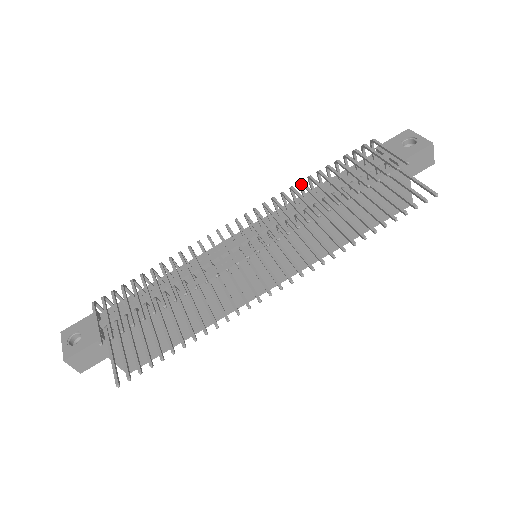
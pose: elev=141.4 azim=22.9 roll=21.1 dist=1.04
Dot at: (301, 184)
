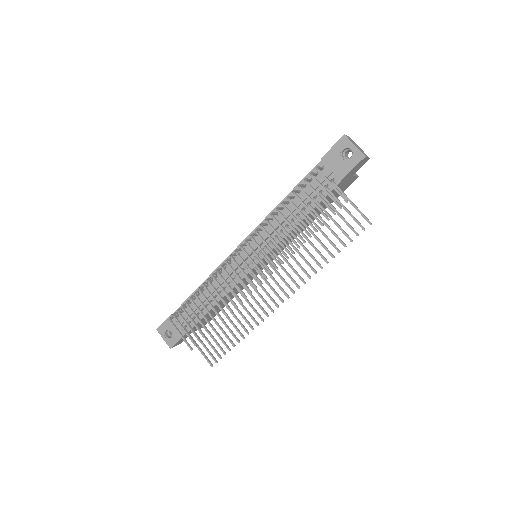
Dot at: (273, 219)
